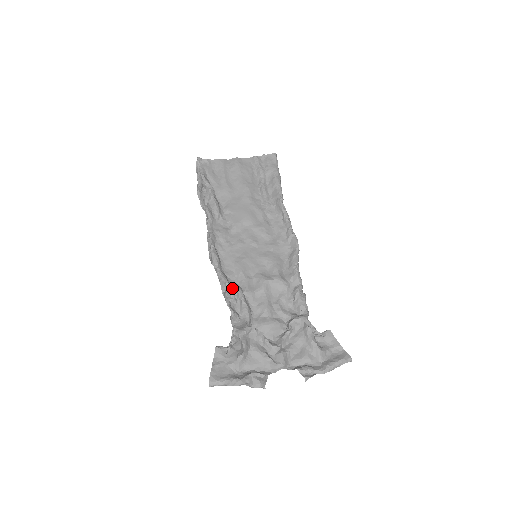
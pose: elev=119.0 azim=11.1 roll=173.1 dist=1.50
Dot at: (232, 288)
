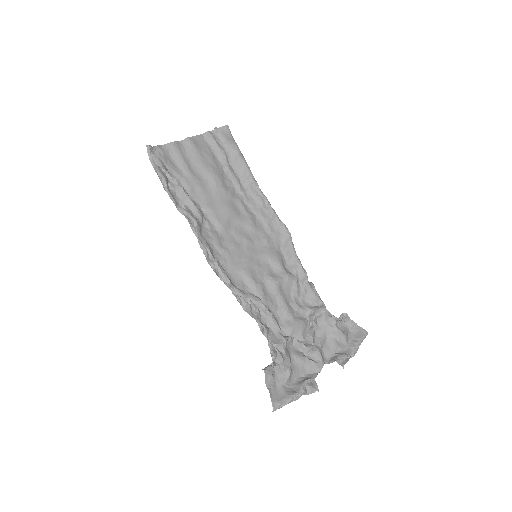
Dot at: (250, 300)
